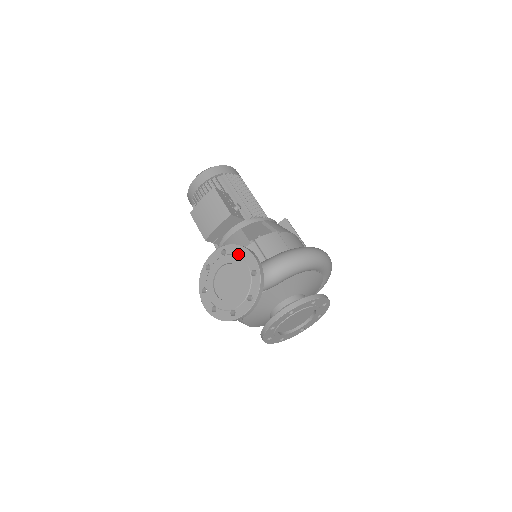
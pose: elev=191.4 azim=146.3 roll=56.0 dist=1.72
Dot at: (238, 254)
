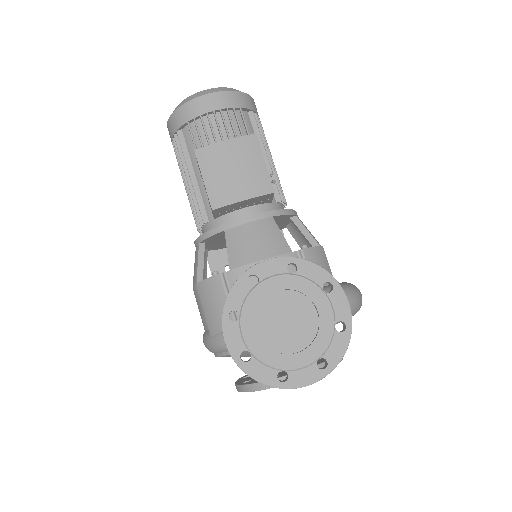
Dot at: (320, 284)
